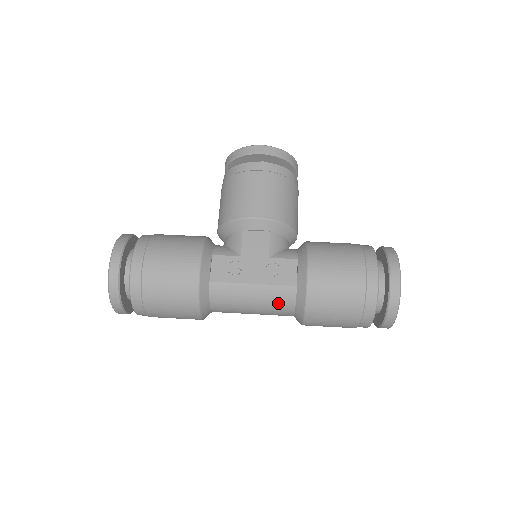
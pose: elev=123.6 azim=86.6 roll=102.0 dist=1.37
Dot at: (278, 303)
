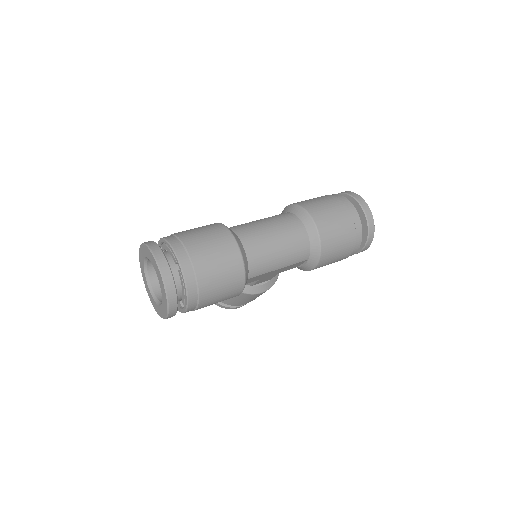
Dot at: (285, 219)
